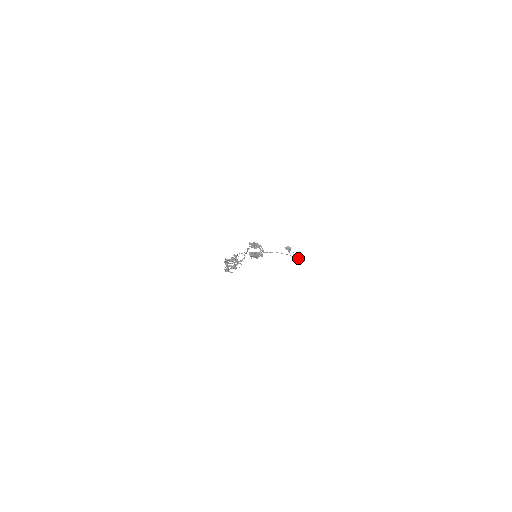
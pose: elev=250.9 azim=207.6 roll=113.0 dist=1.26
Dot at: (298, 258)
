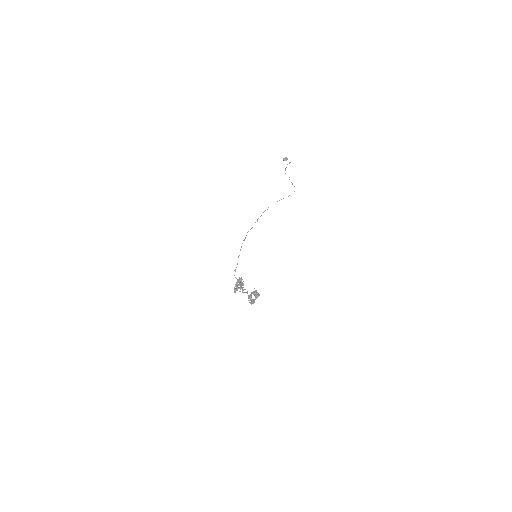
Dot at: (294, 186)
